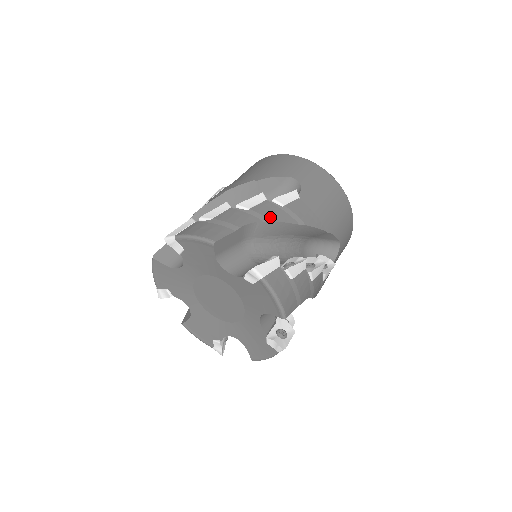
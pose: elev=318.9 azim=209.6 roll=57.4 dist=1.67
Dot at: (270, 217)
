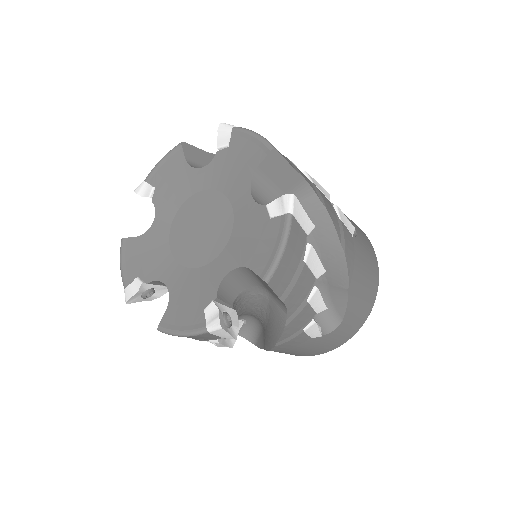
Dot at: occluded
